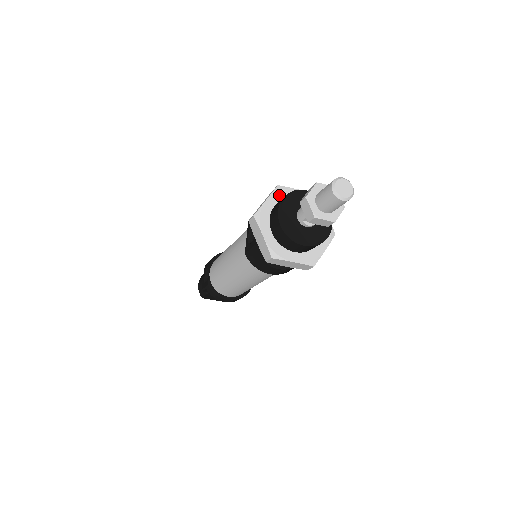
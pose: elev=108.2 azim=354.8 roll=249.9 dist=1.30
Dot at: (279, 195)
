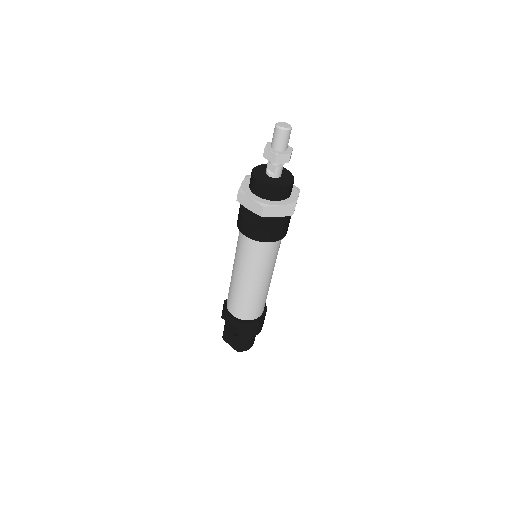
Dot at: occluded
